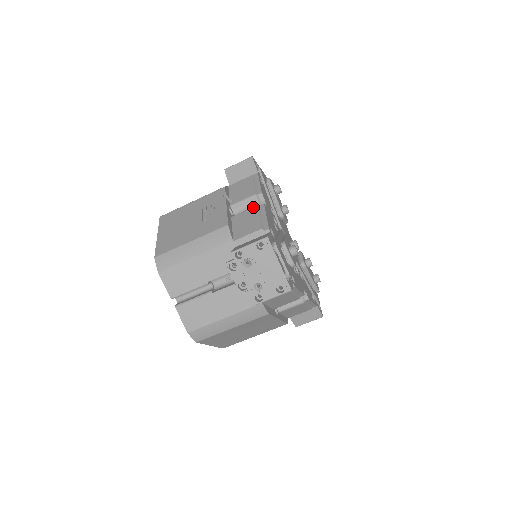
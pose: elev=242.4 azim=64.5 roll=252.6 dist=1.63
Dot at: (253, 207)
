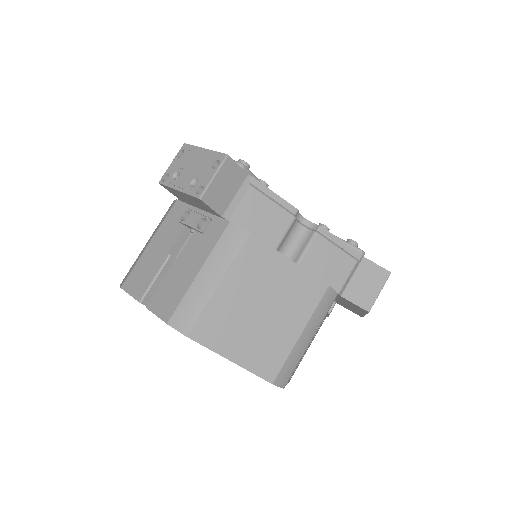
Dot at: occluded
